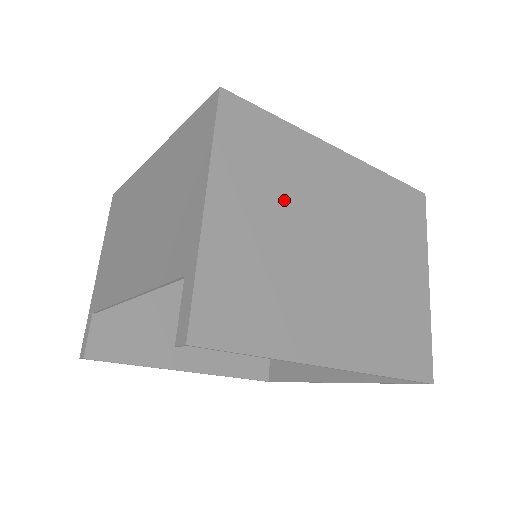
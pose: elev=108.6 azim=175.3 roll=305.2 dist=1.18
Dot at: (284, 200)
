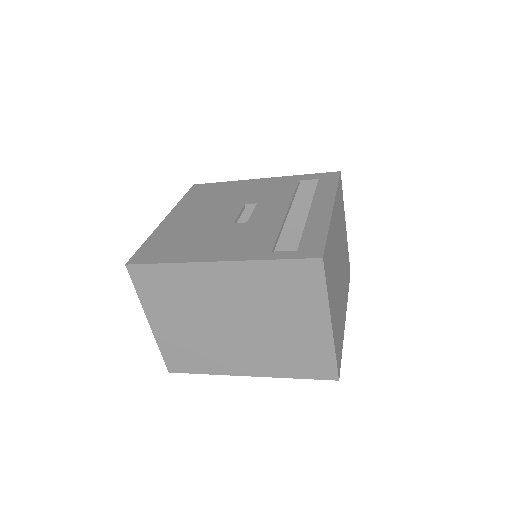
Dot at: (188, 308)
